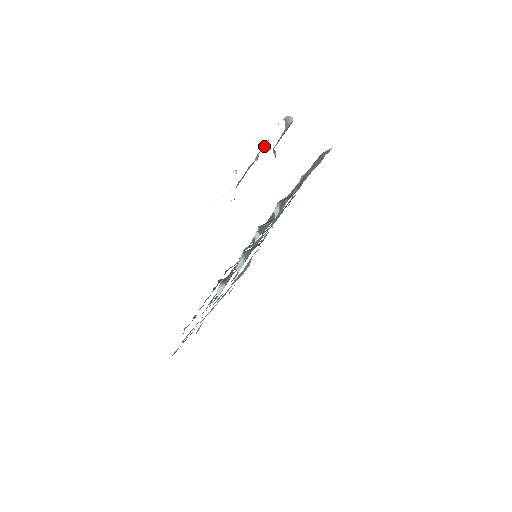
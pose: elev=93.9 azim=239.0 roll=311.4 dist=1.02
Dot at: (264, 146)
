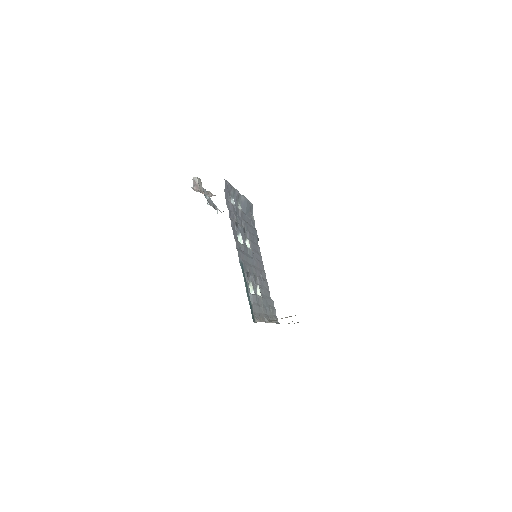
Dot at: occluded
